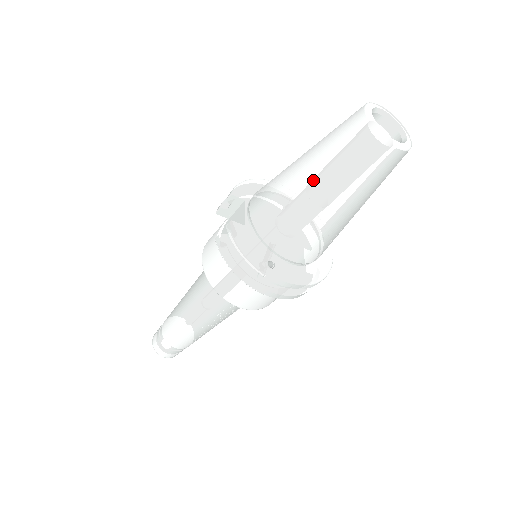
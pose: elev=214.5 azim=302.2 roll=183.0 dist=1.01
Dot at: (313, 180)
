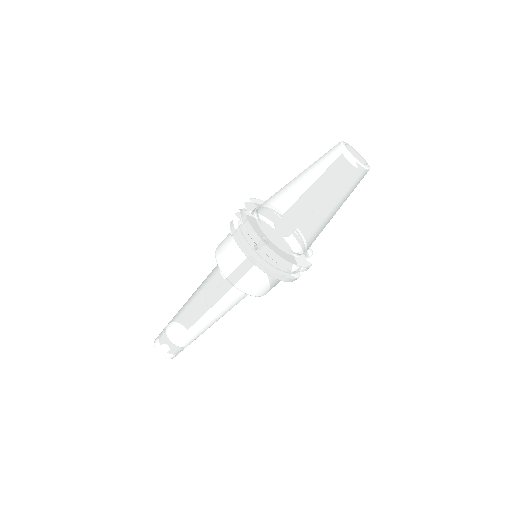
Dot at: (303, 181)
